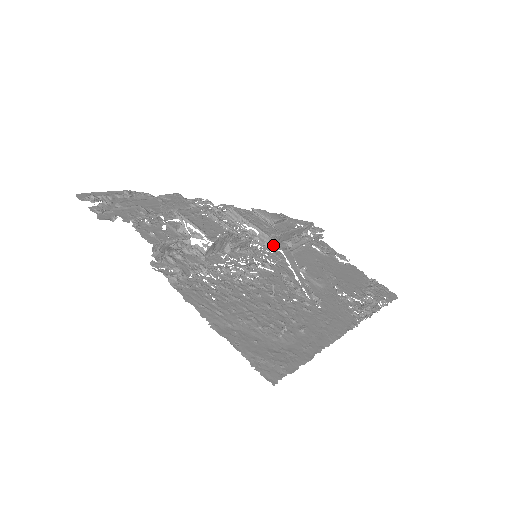
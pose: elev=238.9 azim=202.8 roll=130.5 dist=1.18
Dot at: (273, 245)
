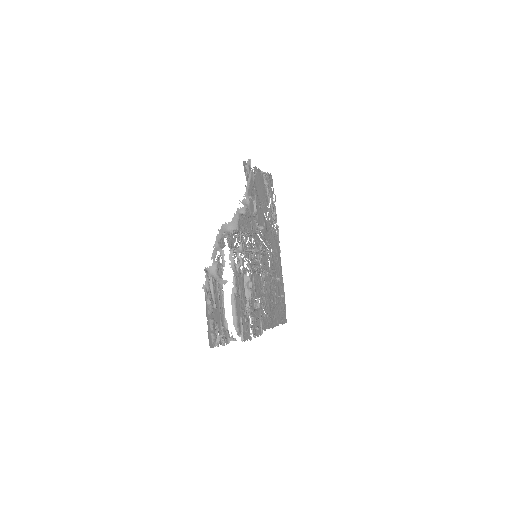
Dot at: occluded
